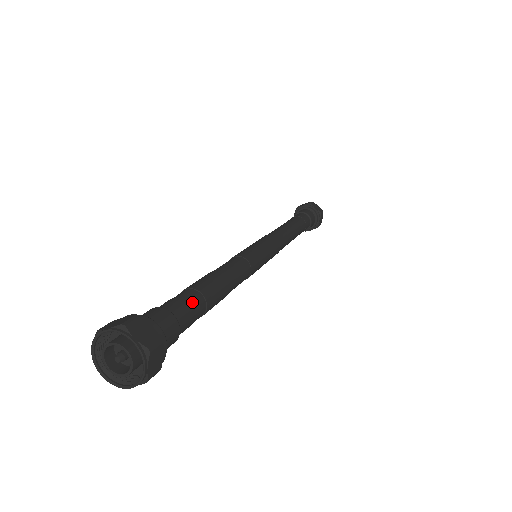
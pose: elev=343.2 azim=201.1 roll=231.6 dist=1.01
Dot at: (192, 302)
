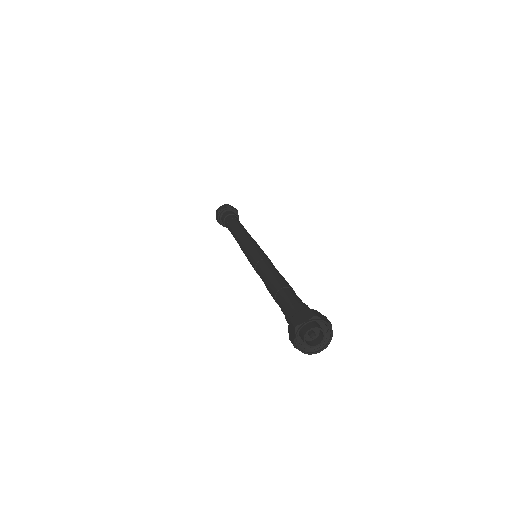
Dot at: occluded
